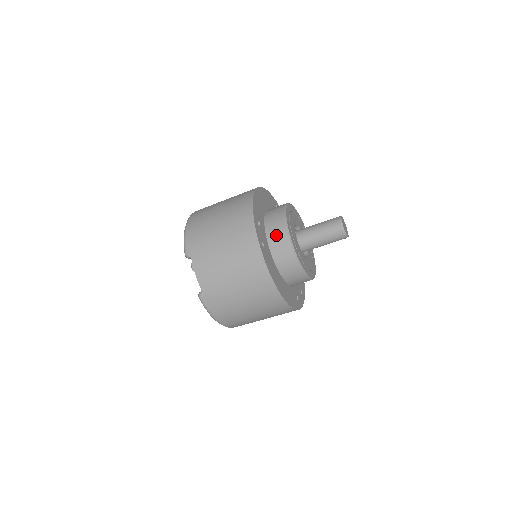
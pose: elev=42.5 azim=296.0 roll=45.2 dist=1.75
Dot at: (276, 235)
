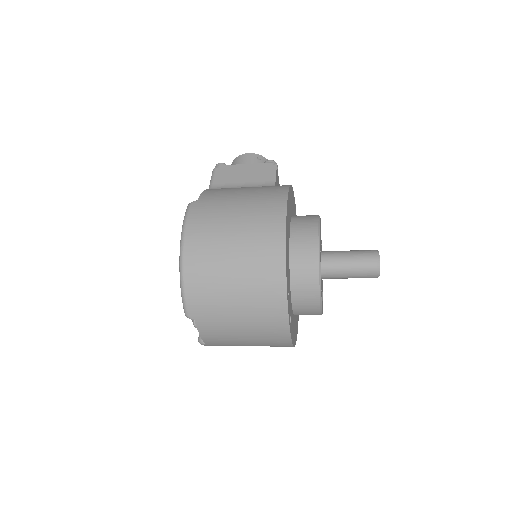
Dot at: (304, 297)
